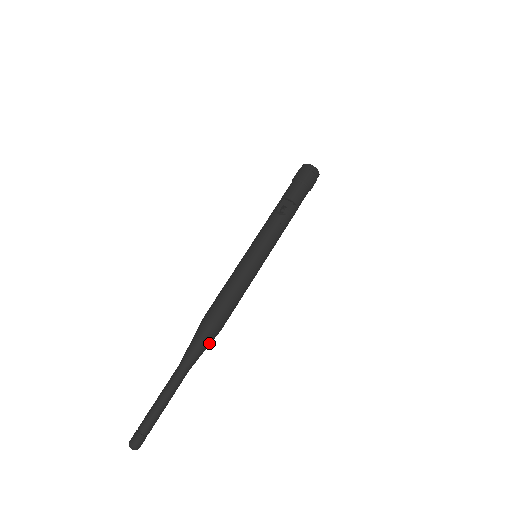
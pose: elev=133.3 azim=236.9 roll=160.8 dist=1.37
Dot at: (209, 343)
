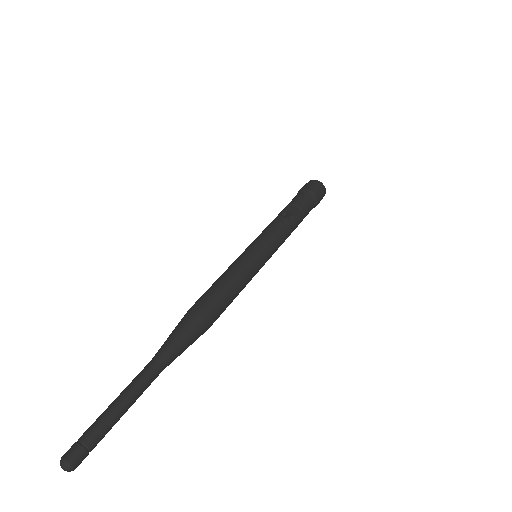
Dot at: (193, 340)
